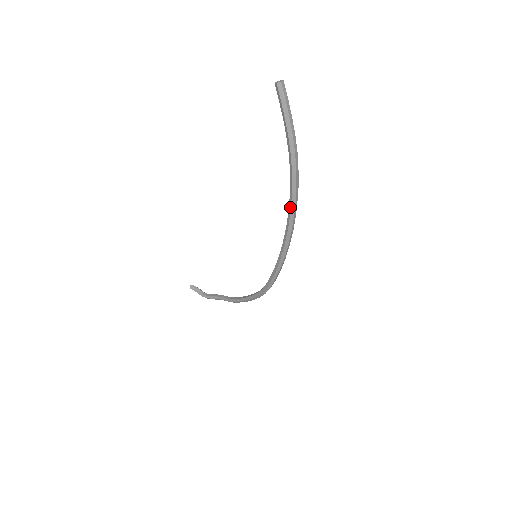
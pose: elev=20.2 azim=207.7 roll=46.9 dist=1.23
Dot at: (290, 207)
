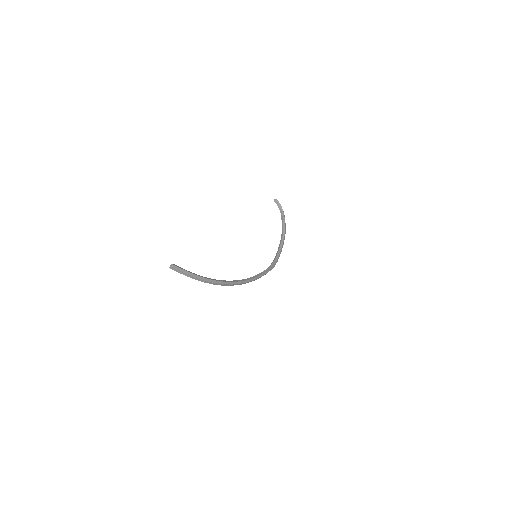
Dot at: occluded
